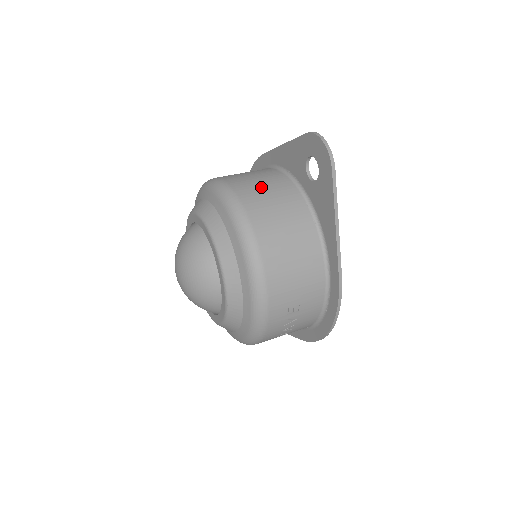
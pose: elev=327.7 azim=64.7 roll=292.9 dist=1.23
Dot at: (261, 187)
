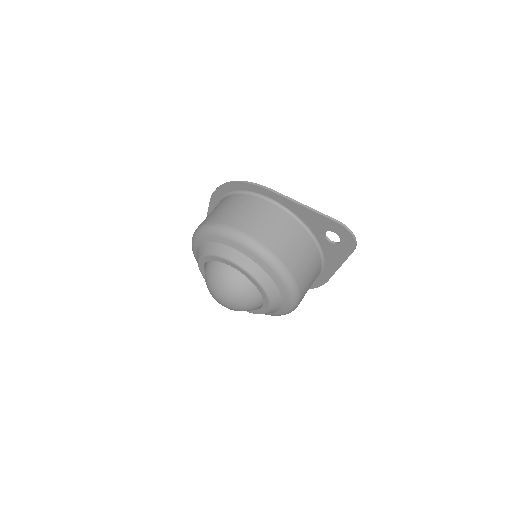
Dot at: (294, 248)
